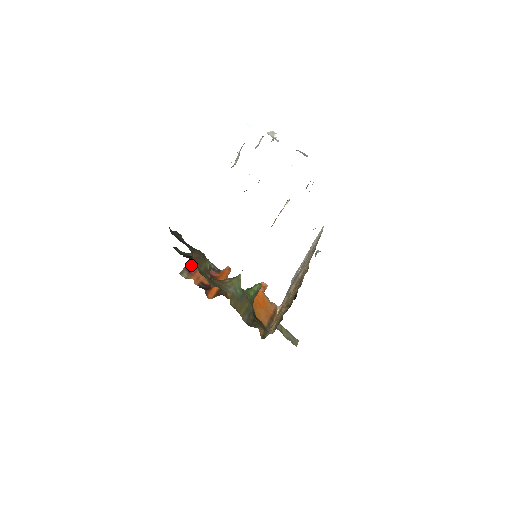
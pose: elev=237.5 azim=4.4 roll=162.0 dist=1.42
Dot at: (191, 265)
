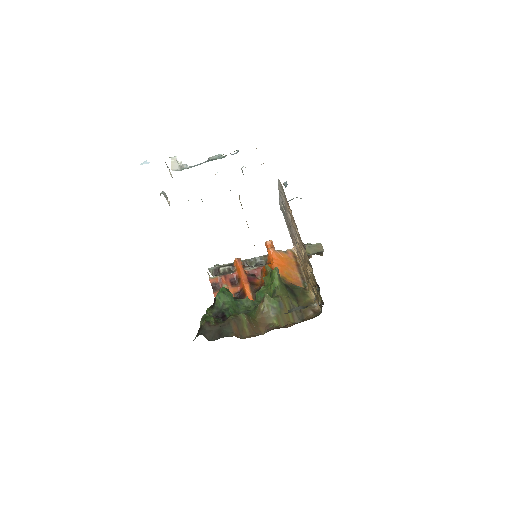
Dot at: (216, 290)
